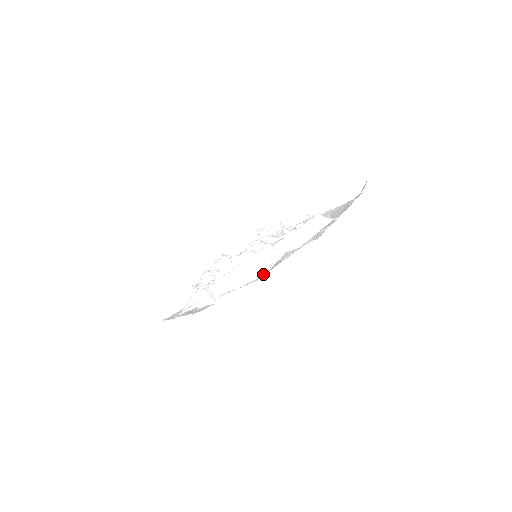
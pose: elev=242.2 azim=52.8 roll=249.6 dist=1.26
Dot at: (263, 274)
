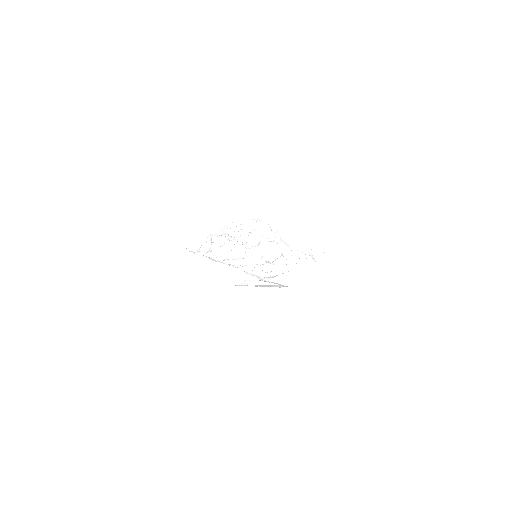
Dot at: (267, 238)
